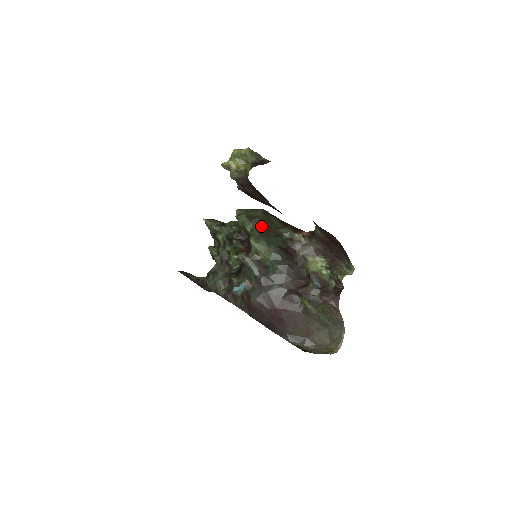
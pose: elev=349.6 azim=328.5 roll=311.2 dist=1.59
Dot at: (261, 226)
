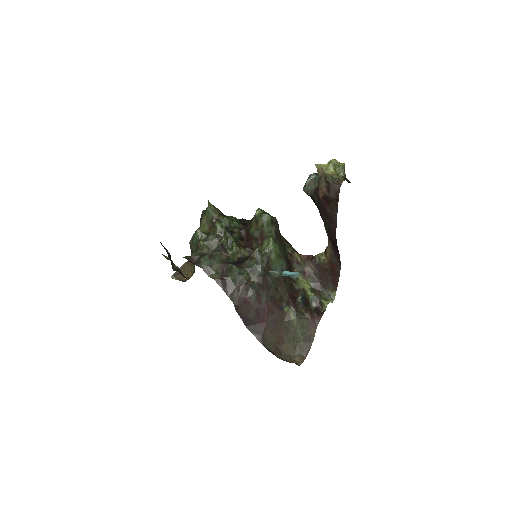
Dot at: (277, 232)
